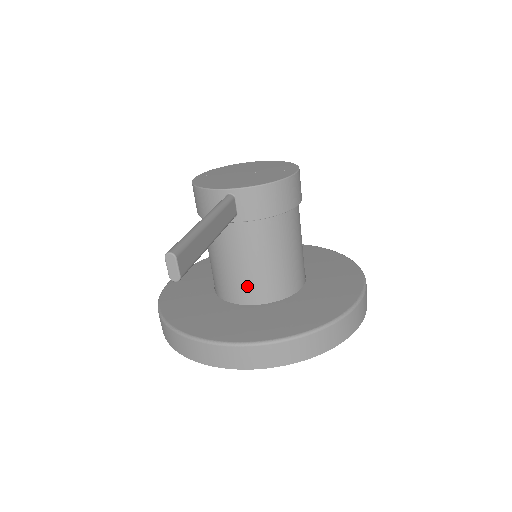
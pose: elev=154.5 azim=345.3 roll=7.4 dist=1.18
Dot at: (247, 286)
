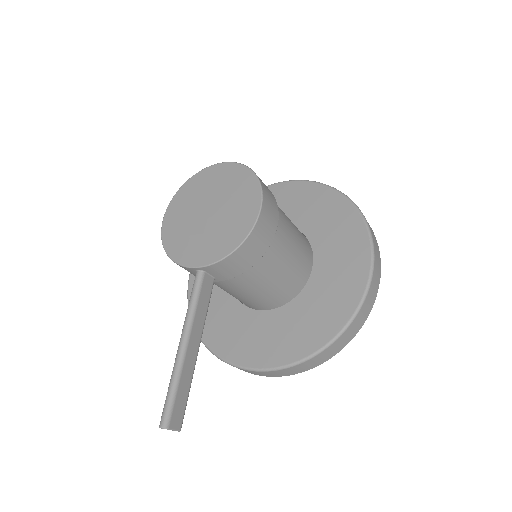
Dot at: (255, 303)
